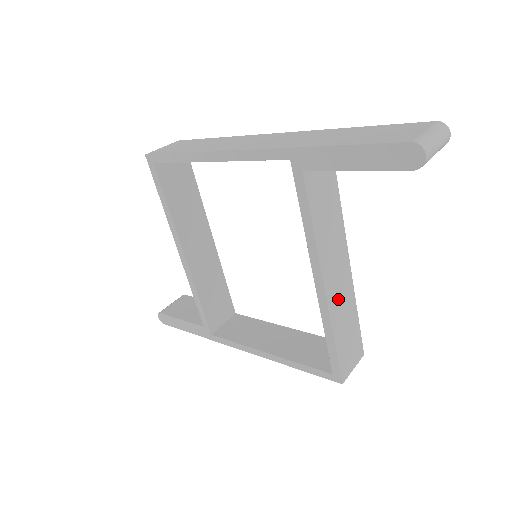
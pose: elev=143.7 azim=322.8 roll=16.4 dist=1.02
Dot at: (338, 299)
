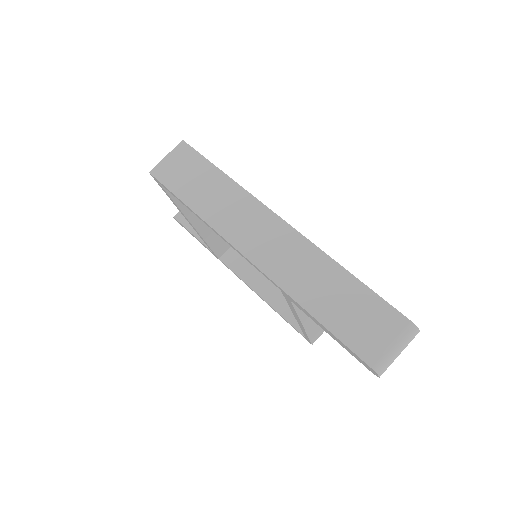
Dot at: occluded
